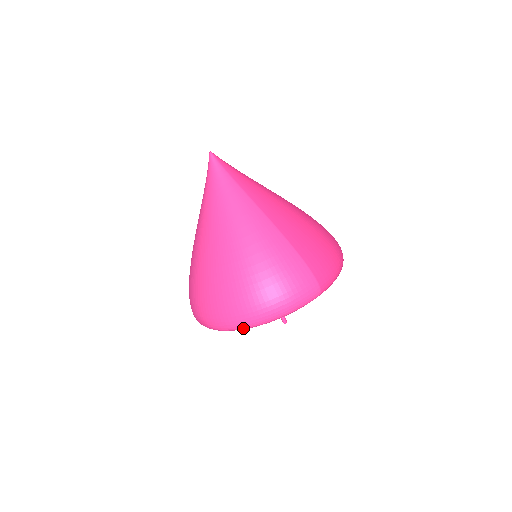
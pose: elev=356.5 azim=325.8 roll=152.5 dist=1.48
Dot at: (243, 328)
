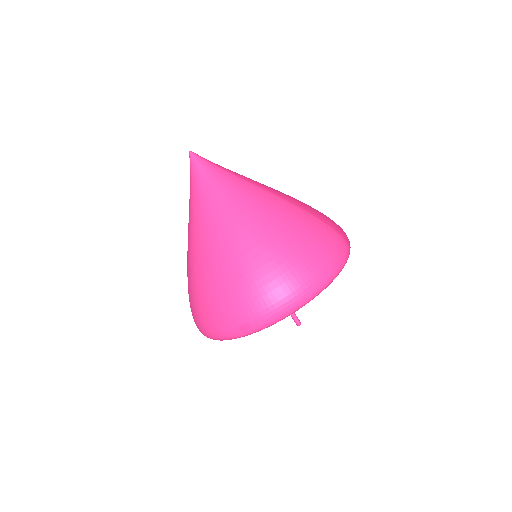
Dot at: (301, 306)
